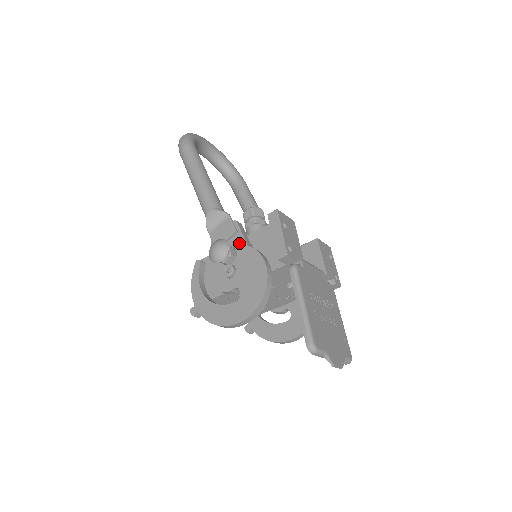
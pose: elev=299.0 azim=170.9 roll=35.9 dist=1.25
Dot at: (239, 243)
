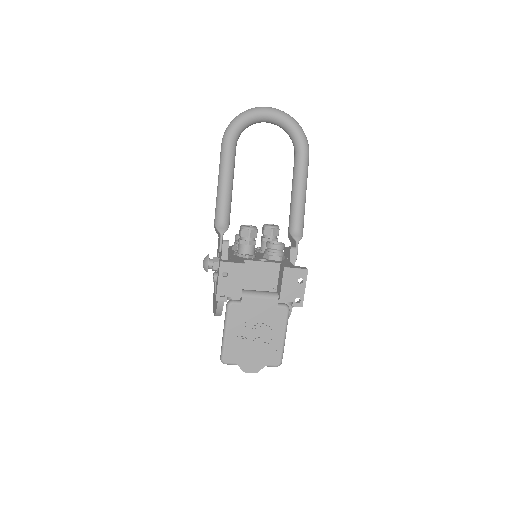
Dot at: occluded
